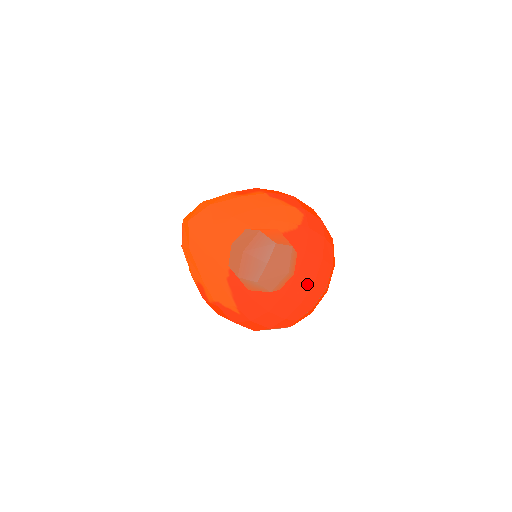
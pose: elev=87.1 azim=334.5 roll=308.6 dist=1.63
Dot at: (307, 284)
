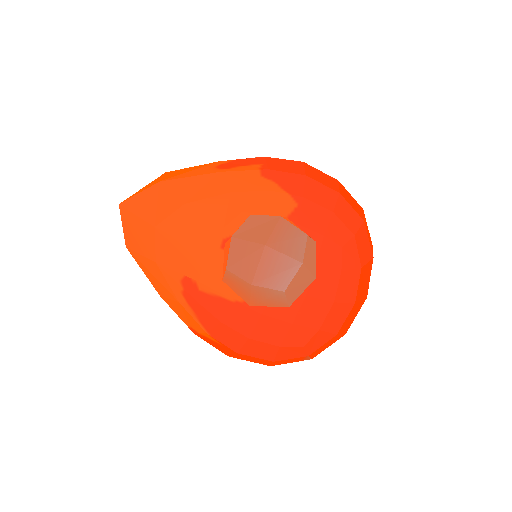
Dot at: occluded
